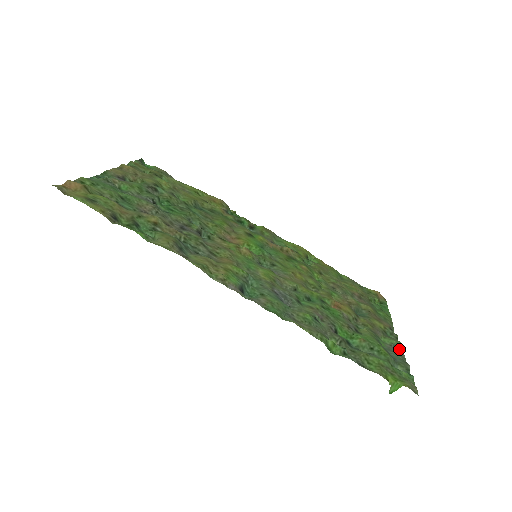
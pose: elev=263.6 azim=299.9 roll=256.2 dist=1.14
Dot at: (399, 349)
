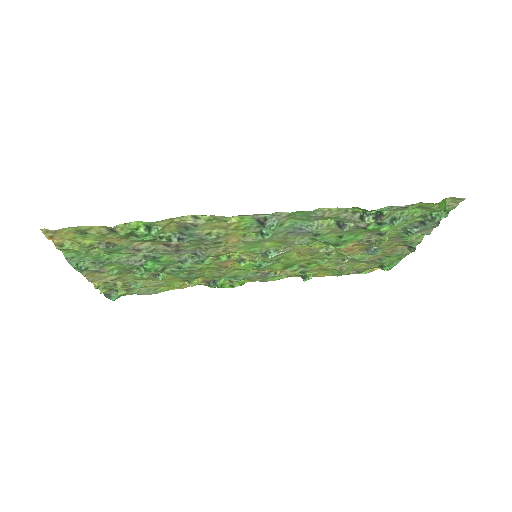
Dot at: occluded
